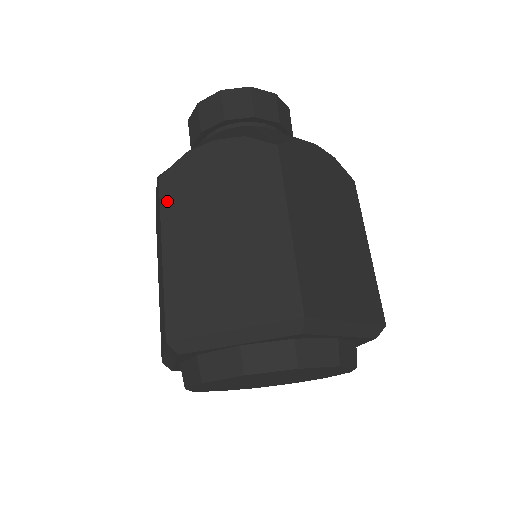
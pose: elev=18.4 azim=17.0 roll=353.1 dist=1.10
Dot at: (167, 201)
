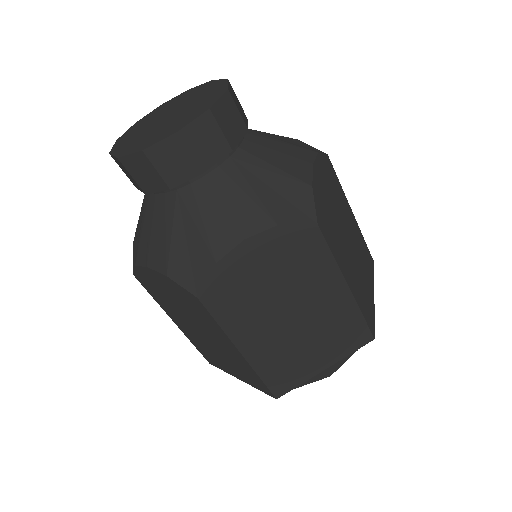
Dot at: (221, 314)
